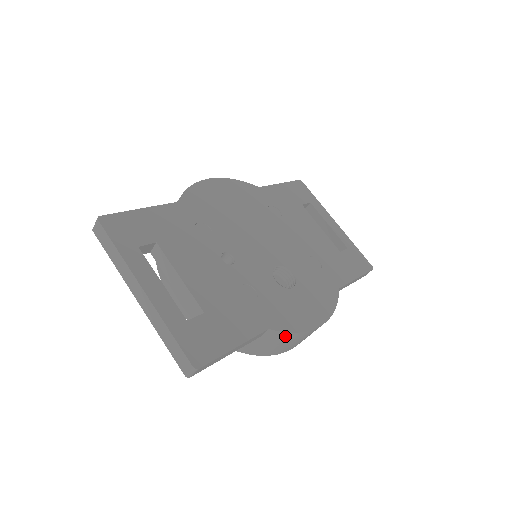
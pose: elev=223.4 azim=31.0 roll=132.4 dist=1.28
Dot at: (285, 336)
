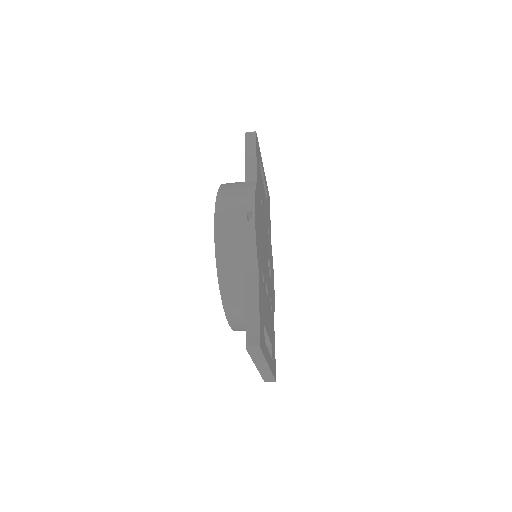
Dot at: occluded
